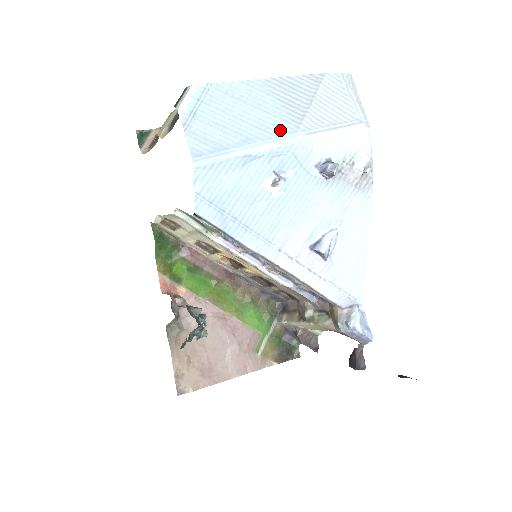
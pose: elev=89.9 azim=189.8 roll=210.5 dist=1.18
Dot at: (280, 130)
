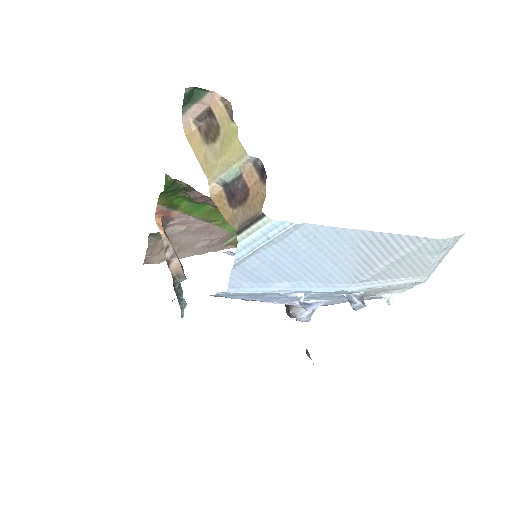
Dot at: (335, 282)
